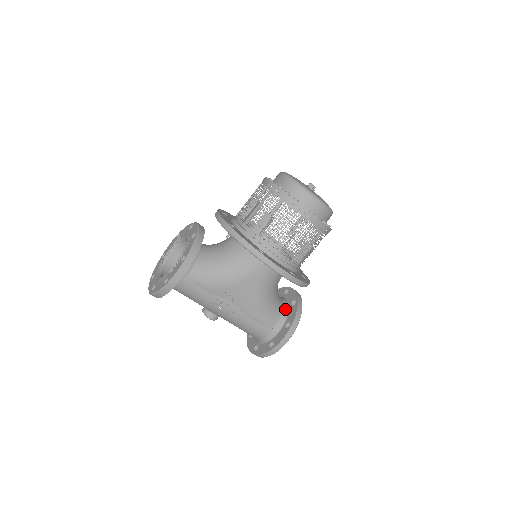
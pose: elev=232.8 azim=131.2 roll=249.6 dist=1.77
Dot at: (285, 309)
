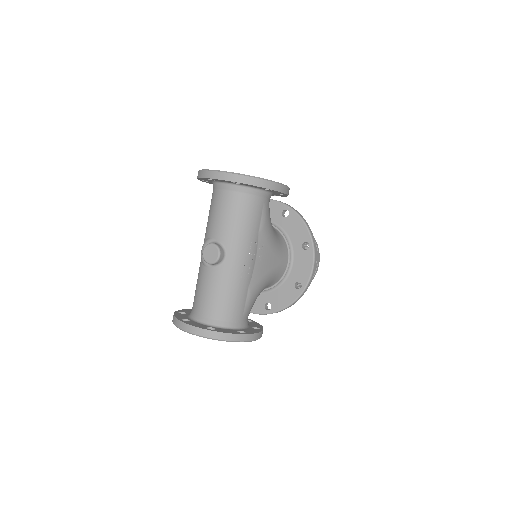
Dot at: occluded
